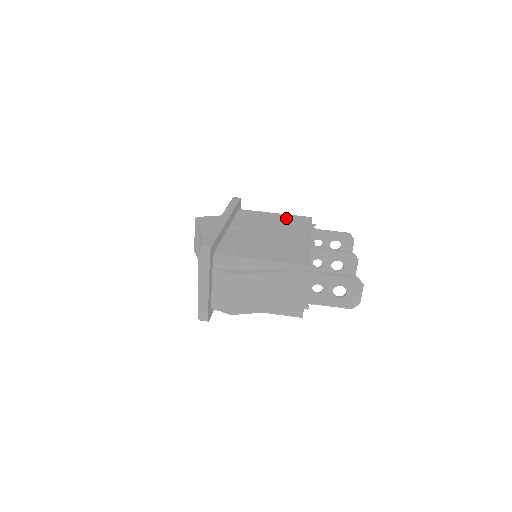
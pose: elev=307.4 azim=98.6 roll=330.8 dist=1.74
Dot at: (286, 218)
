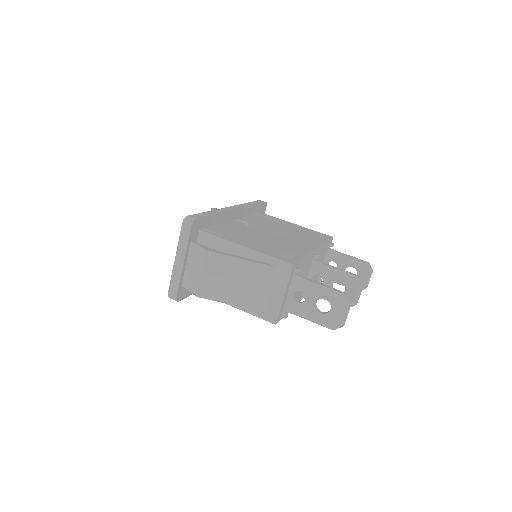
Dot at: (304, 230)
